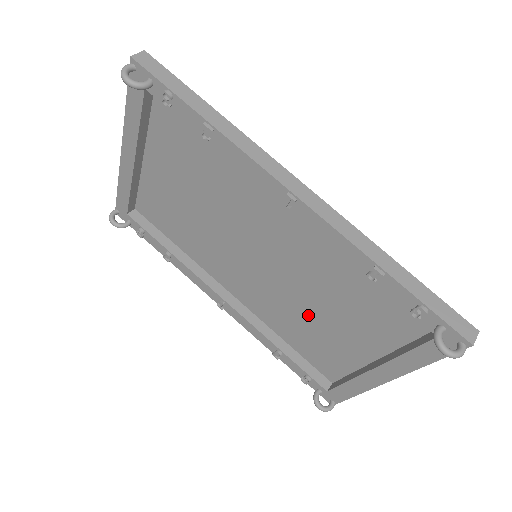
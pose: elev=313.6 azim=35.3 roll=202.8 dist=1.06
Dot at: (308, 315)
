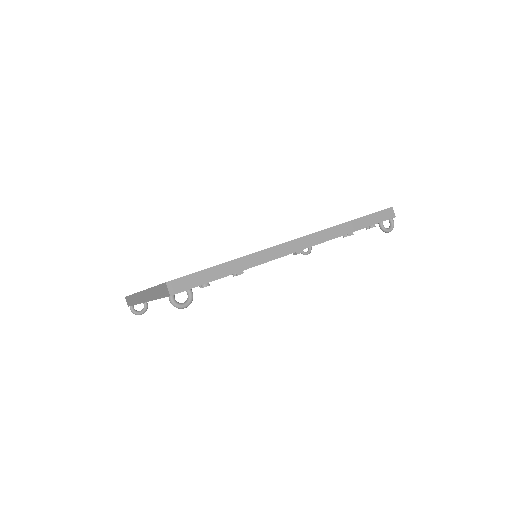
Dot at: occluded
